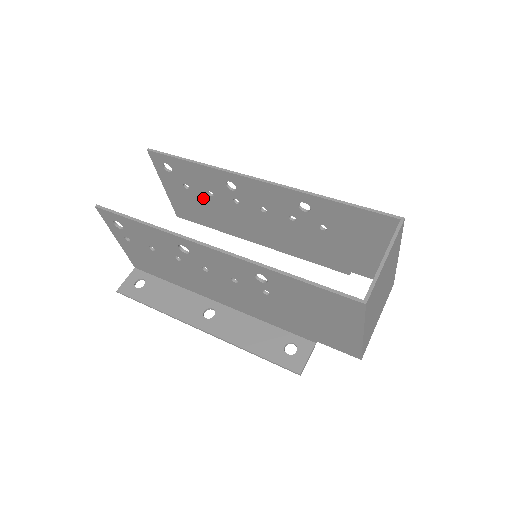
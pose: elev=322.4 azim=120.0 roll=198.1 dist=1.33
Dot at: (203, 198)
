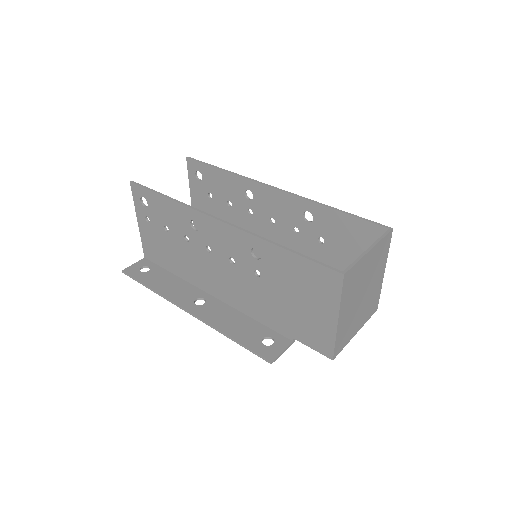
Dot at: (222, 209)
